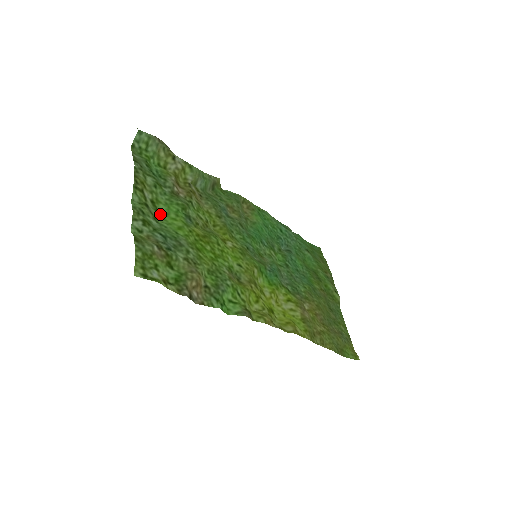
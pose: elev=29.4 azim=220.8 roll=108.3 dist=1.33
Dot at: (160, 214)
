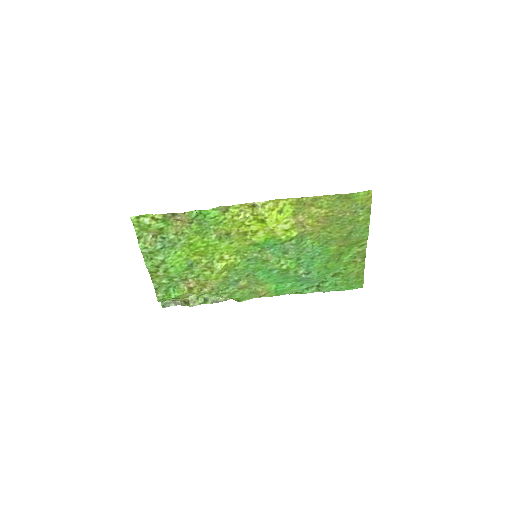
Dot at: (169, 267)
